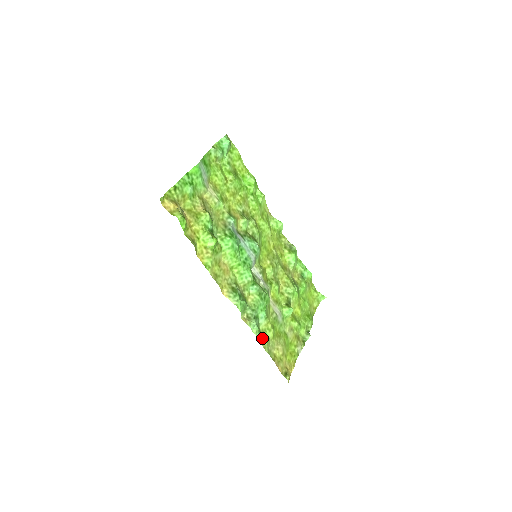
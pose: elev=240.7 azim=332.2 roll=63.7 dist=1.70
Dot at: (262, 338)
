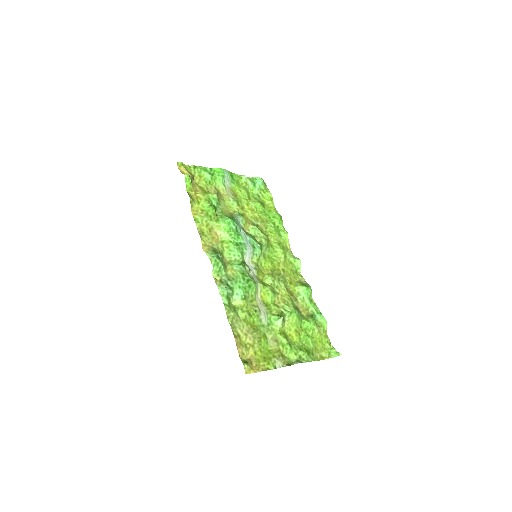
Dot at: (229, 306)
